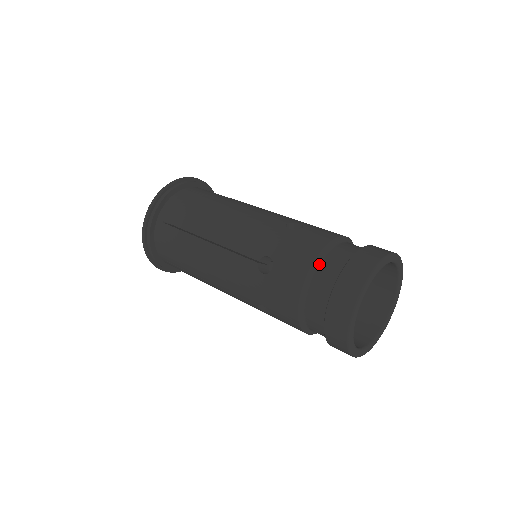
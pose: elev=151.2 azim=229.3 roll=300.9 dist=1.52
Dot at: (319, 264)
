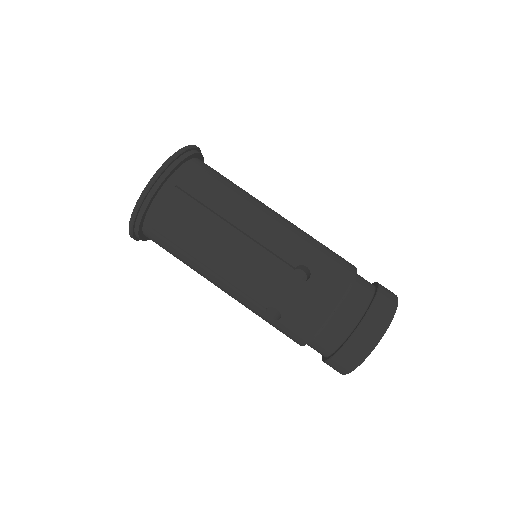
Dot at: (325, 327)
